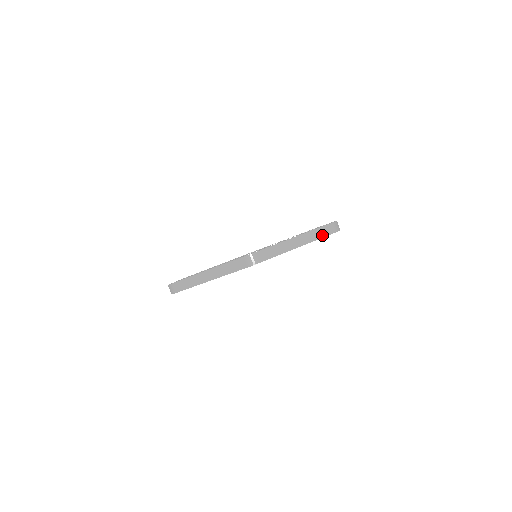
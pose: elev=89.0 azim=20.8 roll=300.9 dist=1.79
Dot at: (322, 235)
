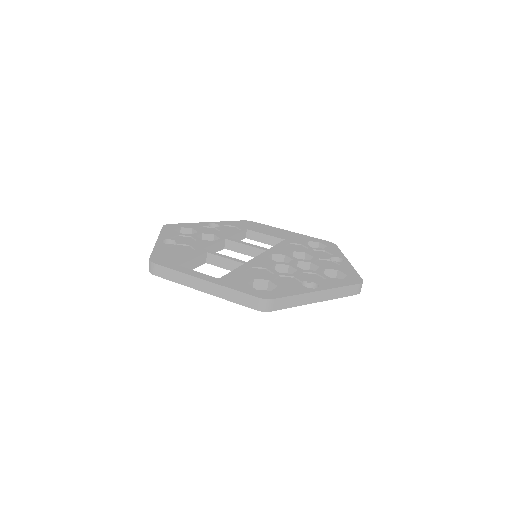
Dot at: (343, 295)
